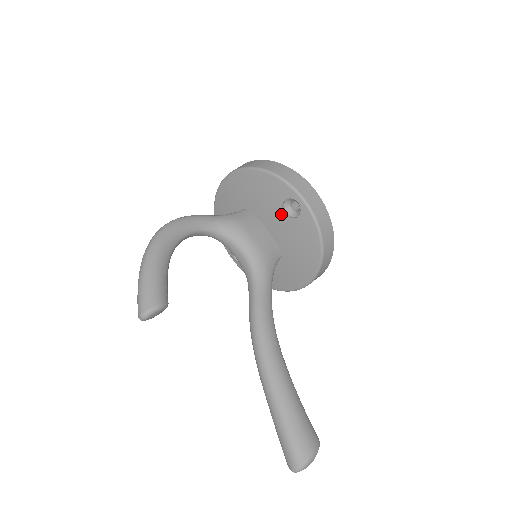
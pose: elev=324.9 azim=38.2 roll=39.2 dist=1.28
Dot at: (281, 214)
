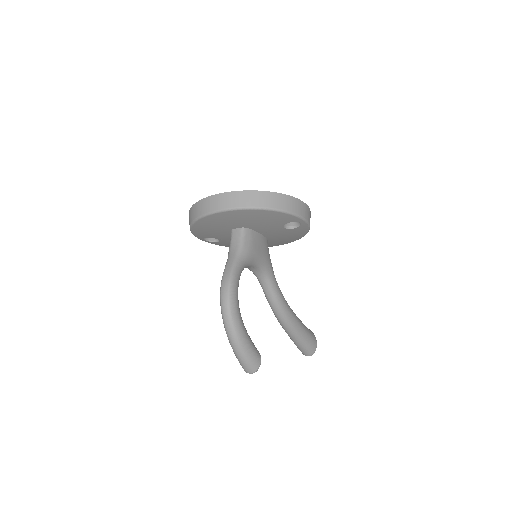
Dot at: (281, 228)
